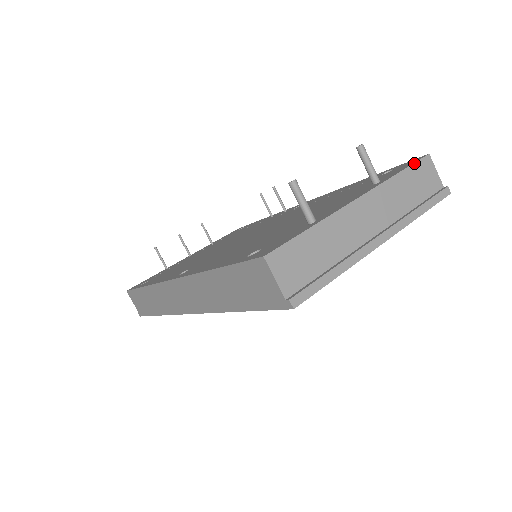
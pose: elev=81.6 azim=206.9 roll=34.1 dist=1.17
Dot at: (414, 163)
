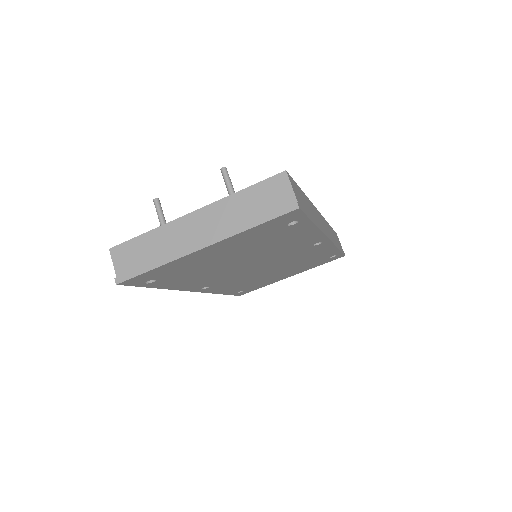
Dot at: (263, 180)
